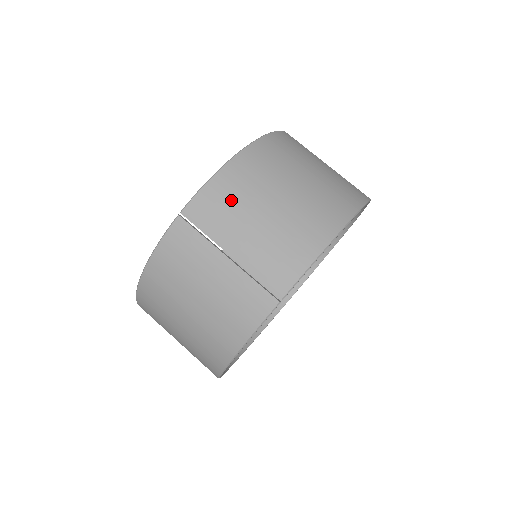
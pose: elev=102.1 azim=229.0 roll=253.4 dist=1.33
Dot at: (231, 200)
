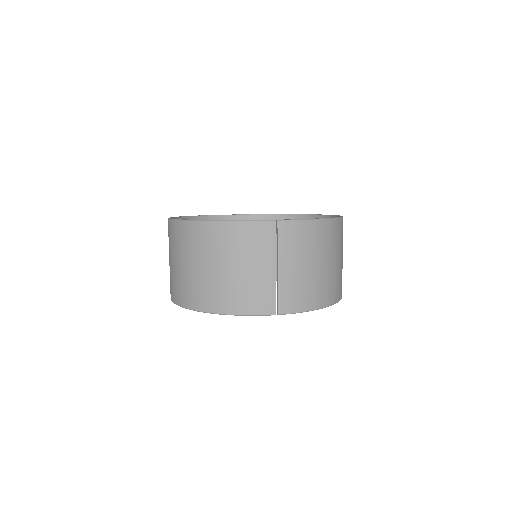
Dot at: (305, 242)
